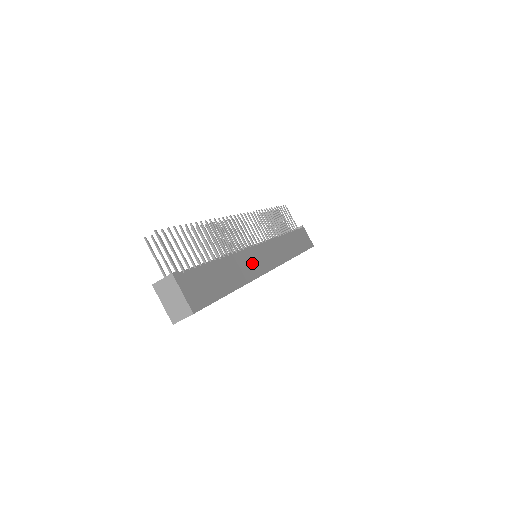
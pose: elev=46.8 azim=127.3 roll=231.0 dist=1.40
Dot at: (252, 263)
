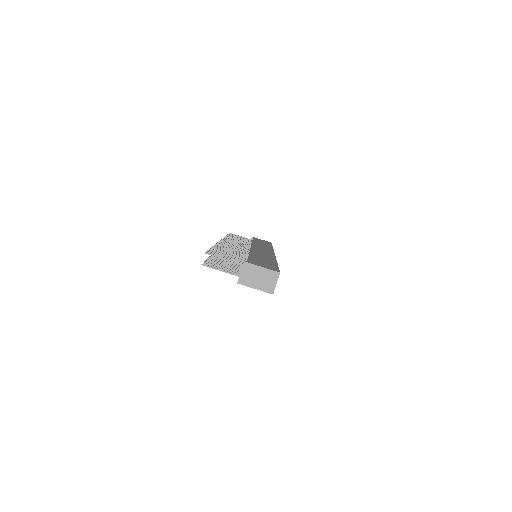
Dot at: occluded
